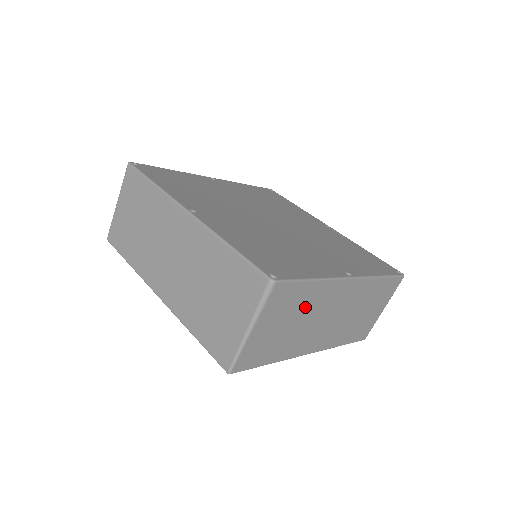
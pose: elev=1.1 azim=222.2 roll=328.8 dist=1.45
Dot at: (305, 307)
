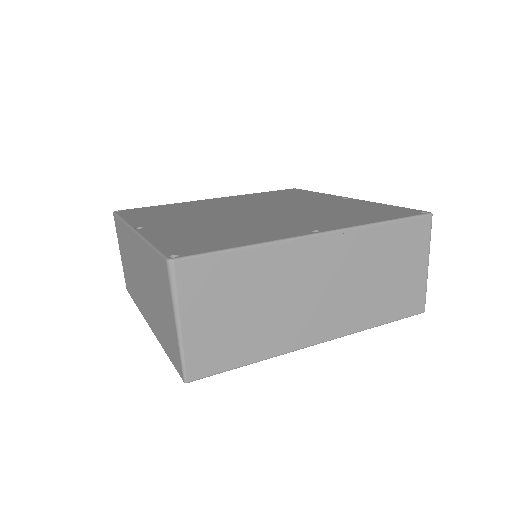
Dot at: (256, 284)
